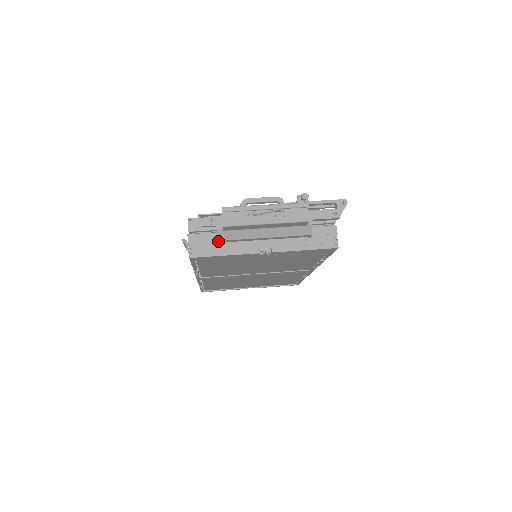
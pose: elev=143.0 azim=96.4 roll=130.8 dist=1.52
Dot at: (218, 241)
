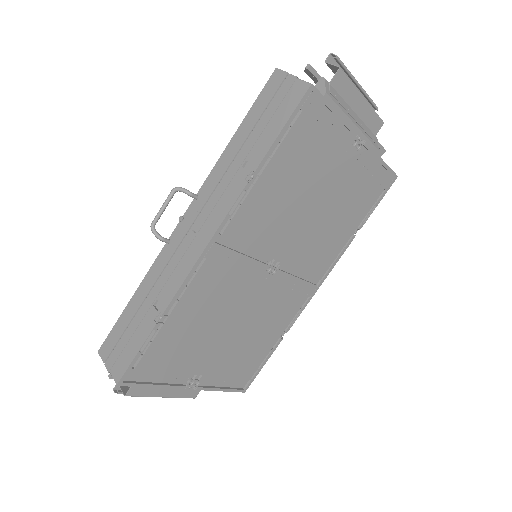
Dot at: (324, 95)
